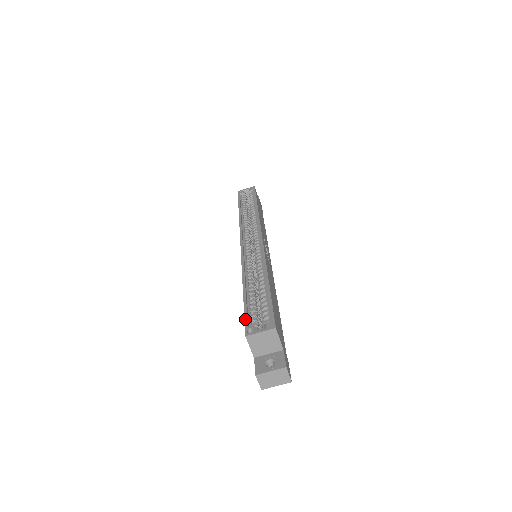
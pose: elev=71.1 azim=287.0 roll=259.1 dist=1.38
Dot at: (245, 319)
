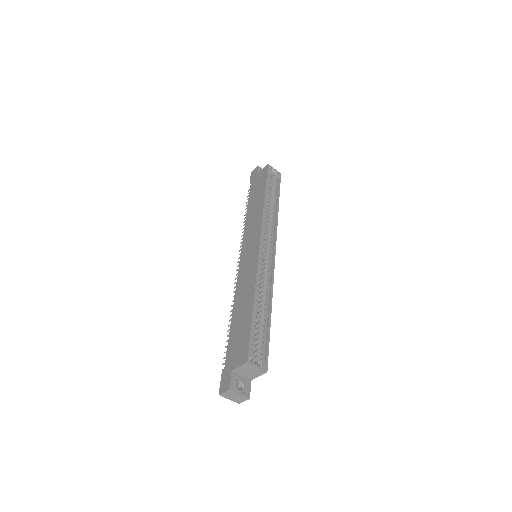
Dot at: (250, 343)
